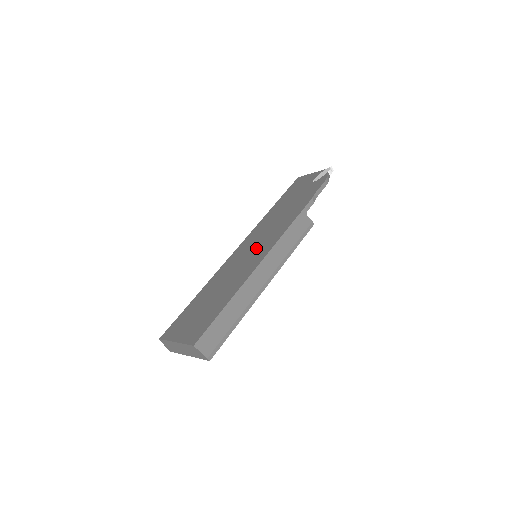
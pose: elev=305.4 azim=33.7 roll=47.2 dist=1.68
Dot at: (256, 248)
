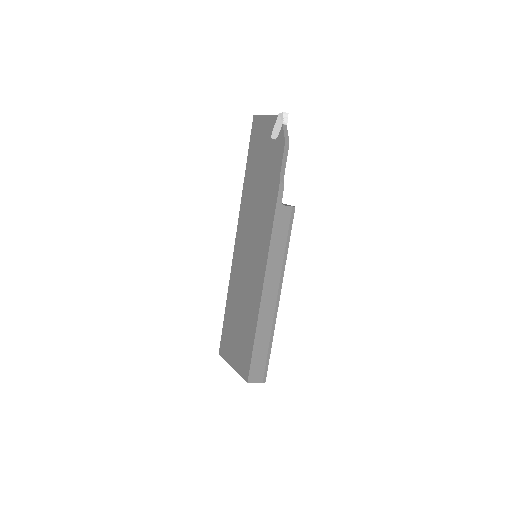
Dot at: (252, 255)
